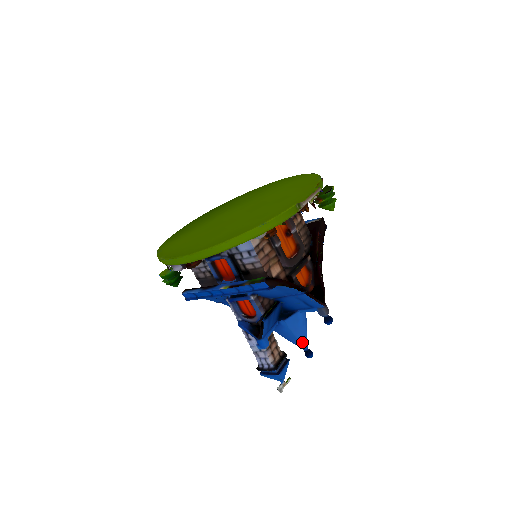
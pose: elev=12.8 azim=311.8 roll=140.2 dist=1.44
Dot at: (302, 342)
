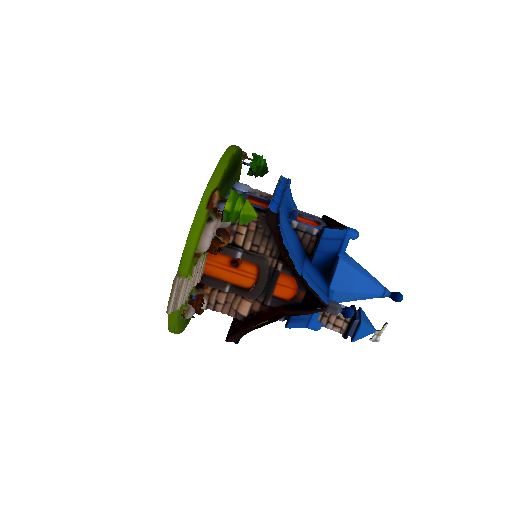
Dot at: (372, 297)
